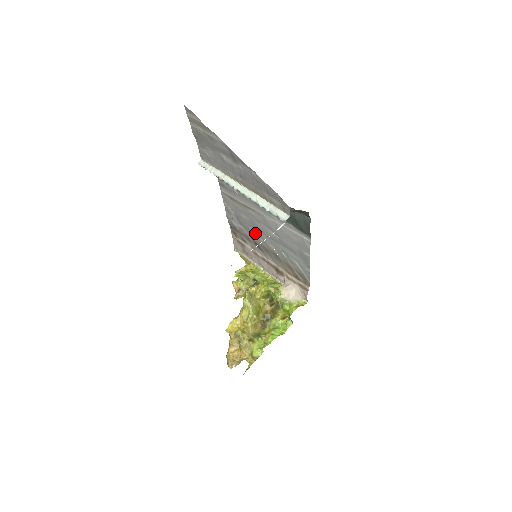
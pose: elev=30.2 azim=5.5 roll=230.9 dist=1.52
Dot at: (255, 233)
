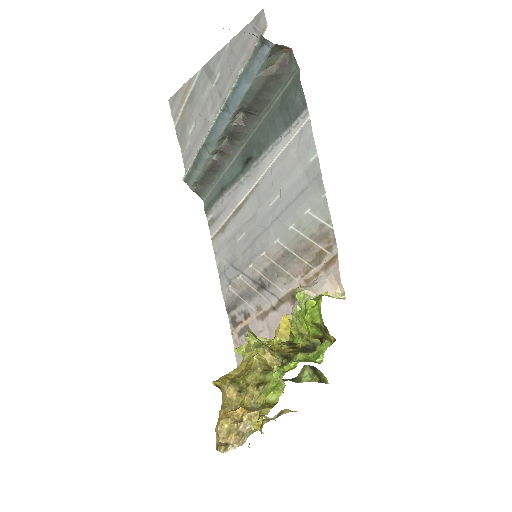
Dot at: (255, 253)
